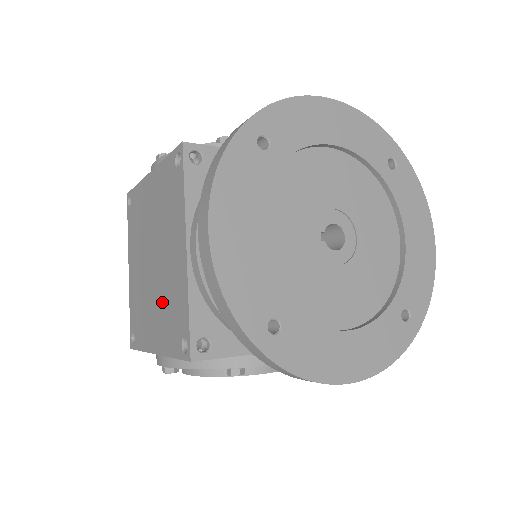
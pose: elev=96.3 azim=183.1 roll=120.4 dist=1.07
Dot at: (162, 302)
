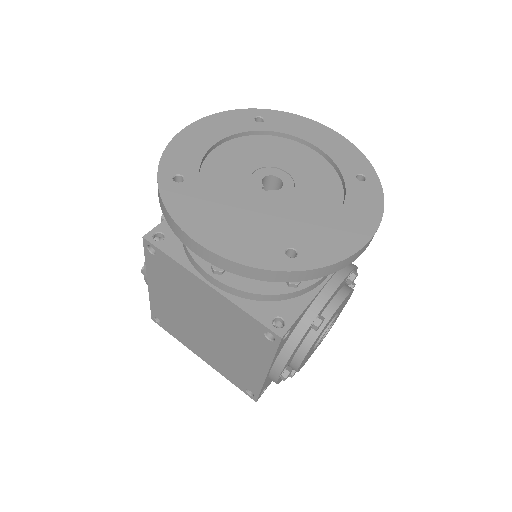
Dot at: (234, 338)
